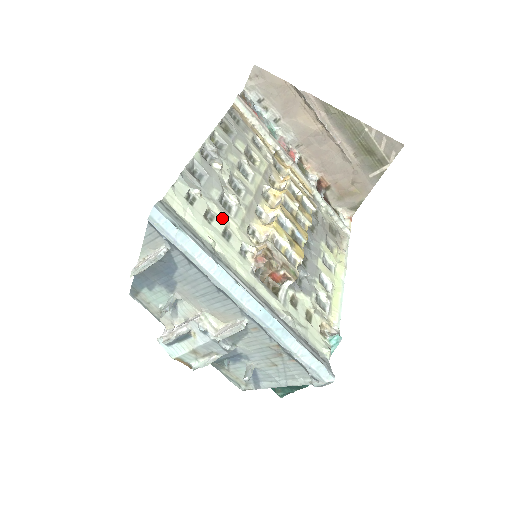
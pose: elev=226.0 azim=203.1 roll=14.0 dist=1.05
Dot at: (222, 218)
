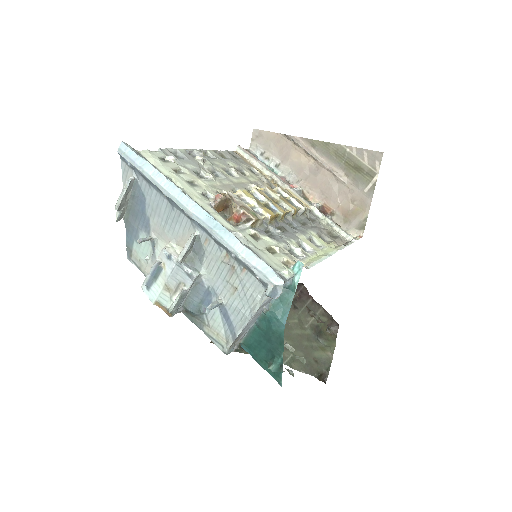
Dot at: (191, 176)
